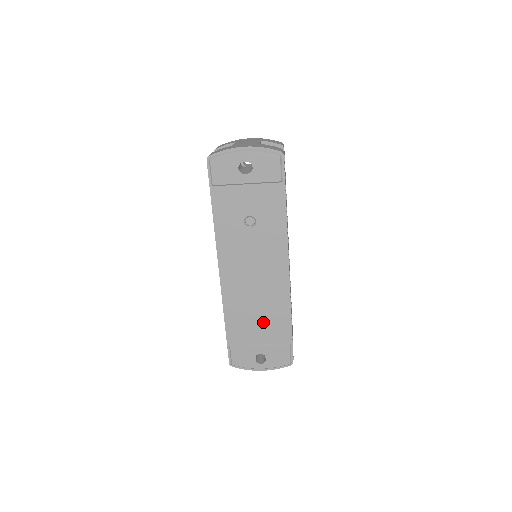
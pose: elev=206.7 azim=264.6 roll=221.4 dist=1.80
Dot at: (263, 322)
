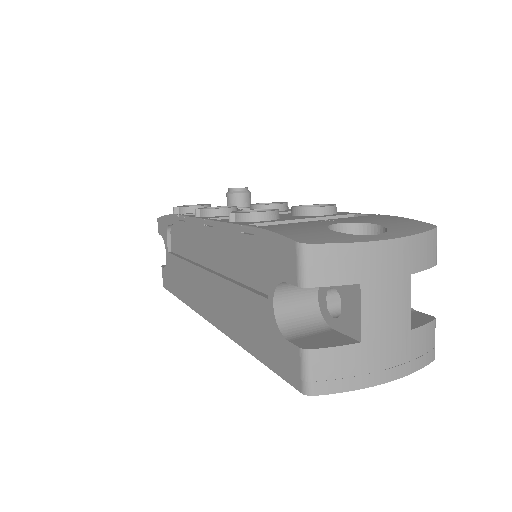
Dot at: occluded
